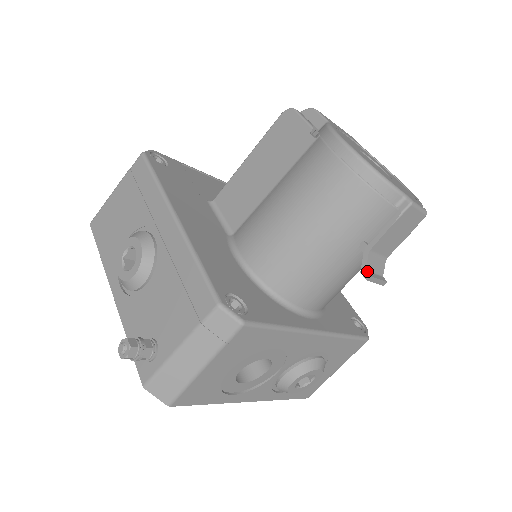
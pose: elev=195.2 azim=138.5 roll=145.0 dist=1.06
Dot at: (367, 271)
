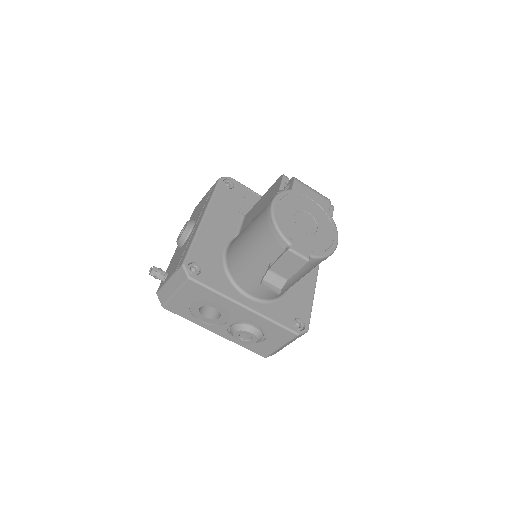
Dot at: (264, 280)
